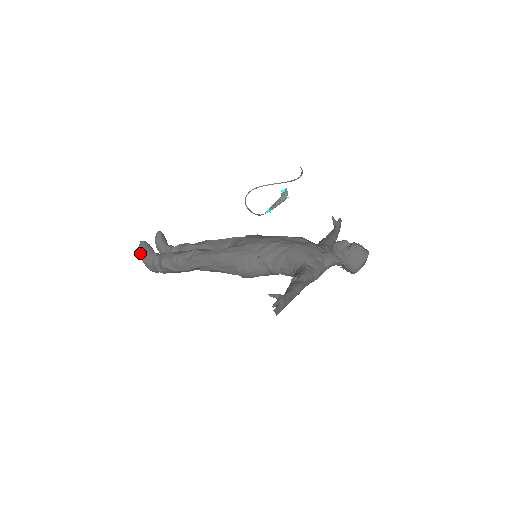
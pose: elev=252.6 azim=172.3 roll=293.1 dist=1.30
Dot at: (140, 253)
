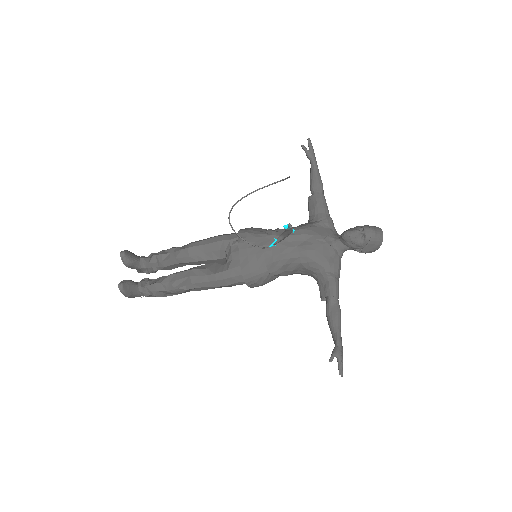
Dot at: (125, 296)
